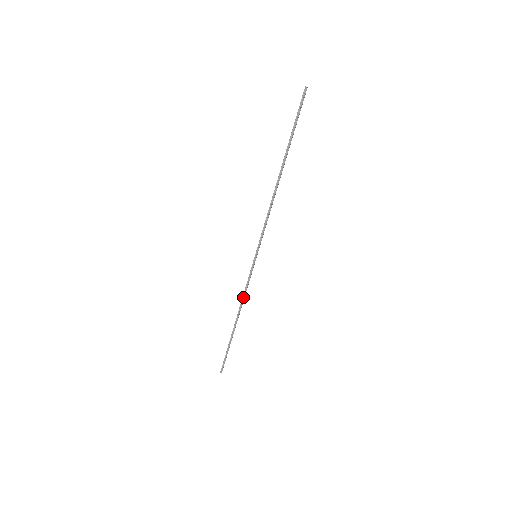
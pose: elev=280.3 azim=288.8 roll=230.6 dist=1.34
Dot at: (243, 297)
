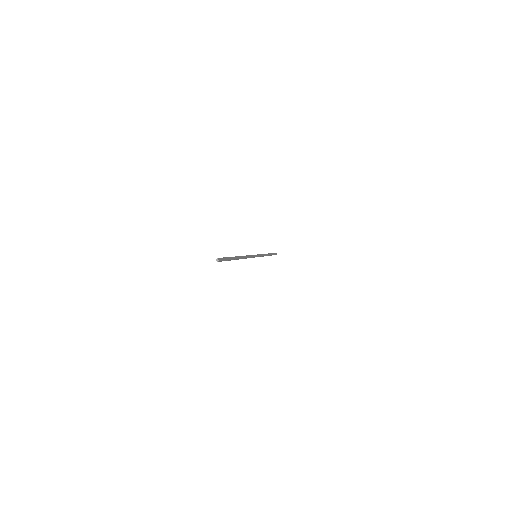
Dot at: occluded
